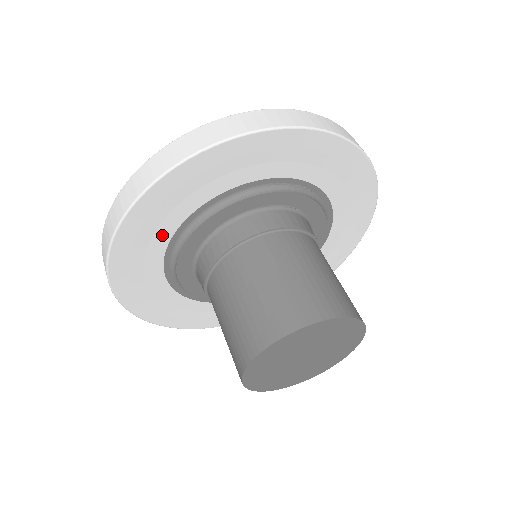
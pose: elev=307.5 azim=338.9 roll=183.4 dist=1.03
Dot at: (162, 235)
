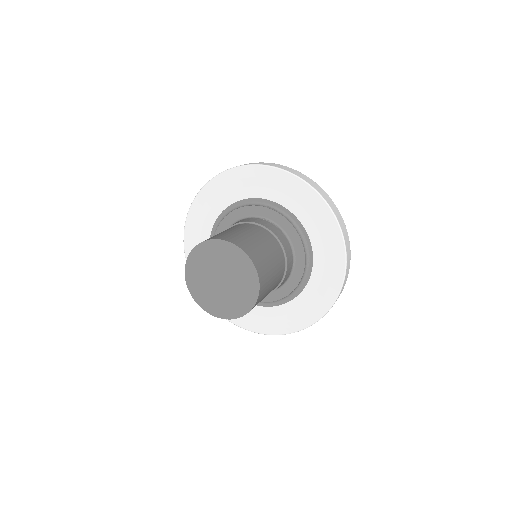
Dot at: (254, 191)
